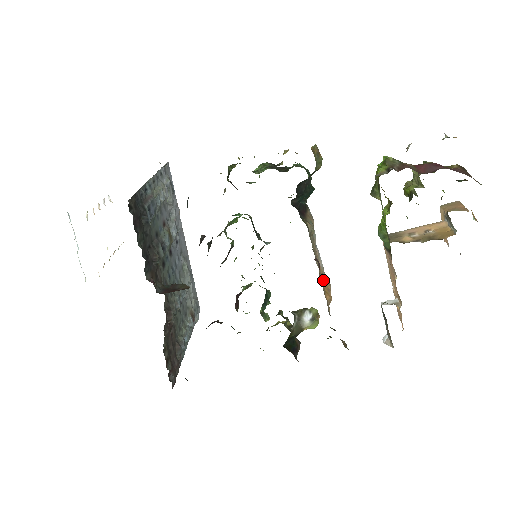
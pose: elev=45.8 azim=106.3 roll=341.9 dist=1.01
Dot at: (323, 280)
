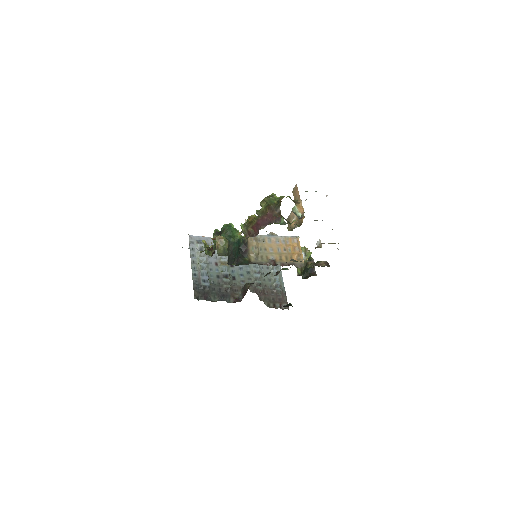
Dot at: (288, 248)
